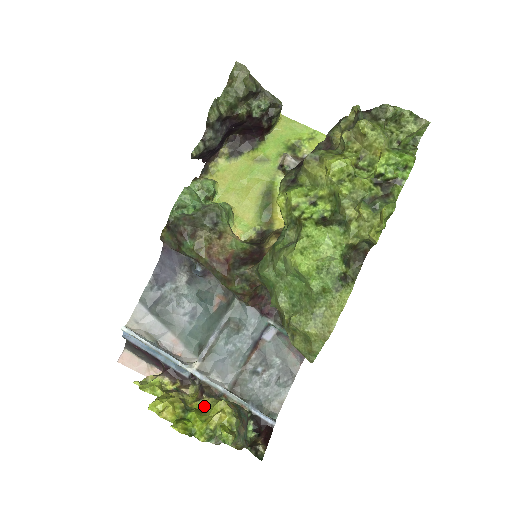
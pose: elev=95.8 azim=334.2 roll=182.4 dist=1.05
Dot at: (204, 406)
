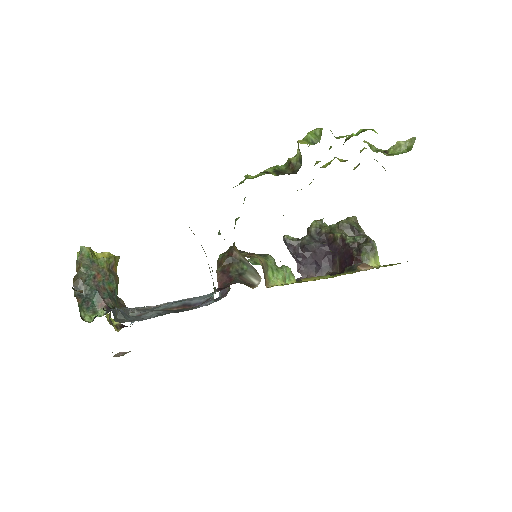
Dot at: occluded
